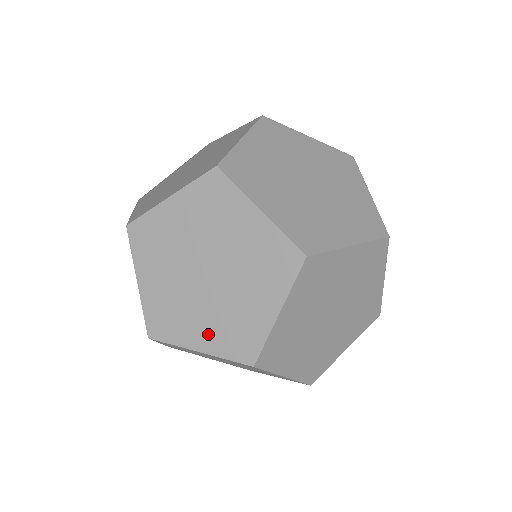
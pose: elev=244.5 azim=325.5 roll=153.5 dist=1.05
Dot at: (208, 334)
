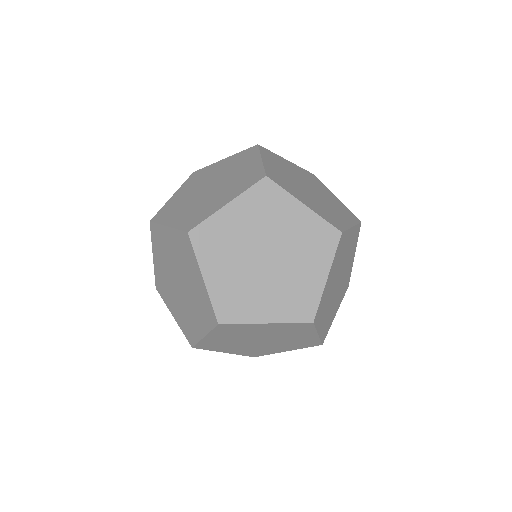
Dot at: (177, 313)
